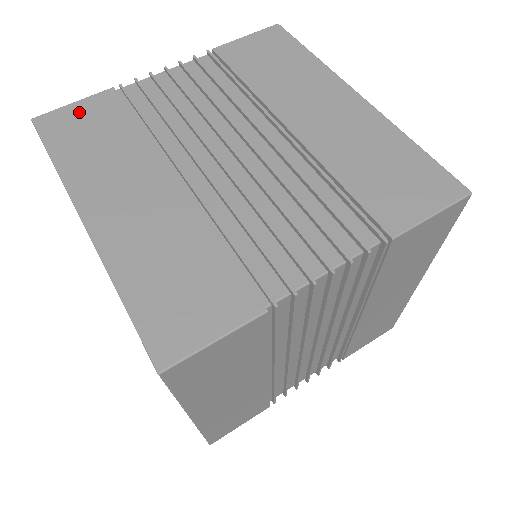
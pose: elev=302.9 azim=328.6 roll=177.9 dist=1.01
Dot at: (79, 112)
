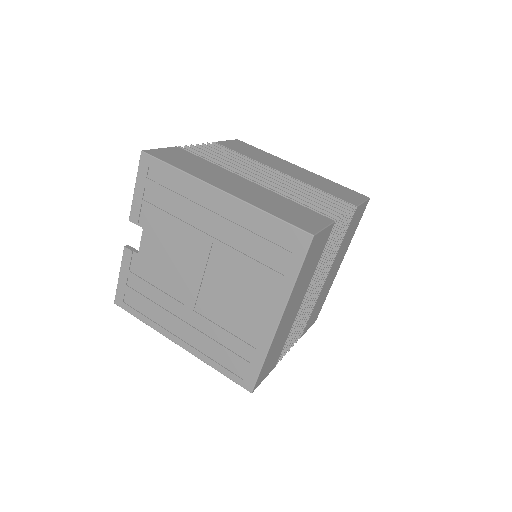
Dot at: (169, 152)
